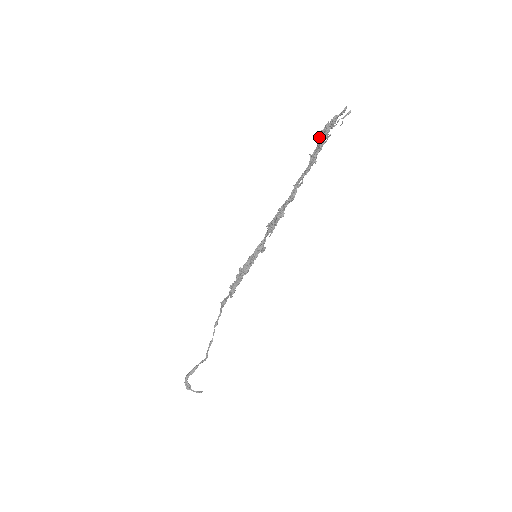
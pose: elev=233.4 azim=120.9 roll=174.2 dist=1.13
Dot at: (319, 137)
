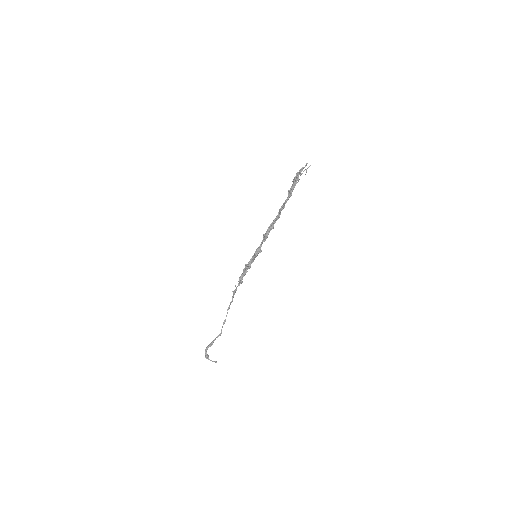
Dot at: (293, 180)
